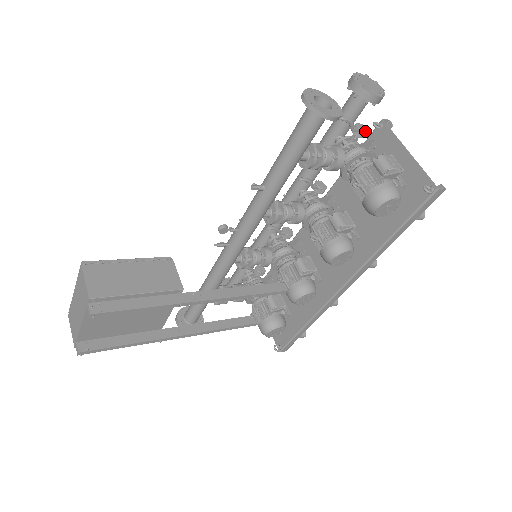
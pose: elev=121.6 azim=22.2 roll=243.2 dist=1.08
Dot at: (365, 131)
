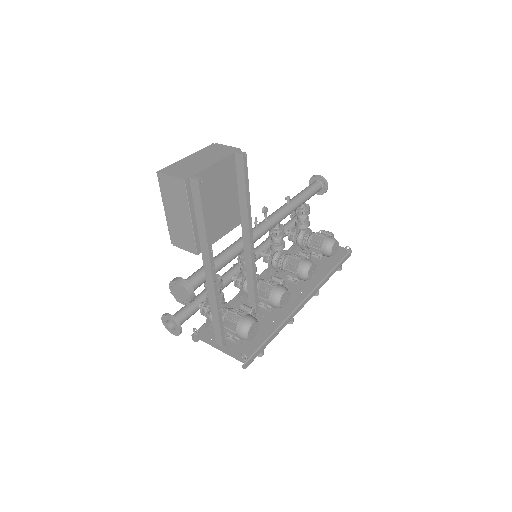
Dot at: occluded
